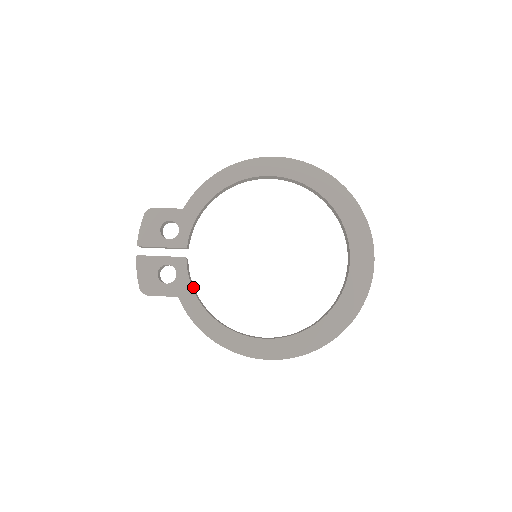
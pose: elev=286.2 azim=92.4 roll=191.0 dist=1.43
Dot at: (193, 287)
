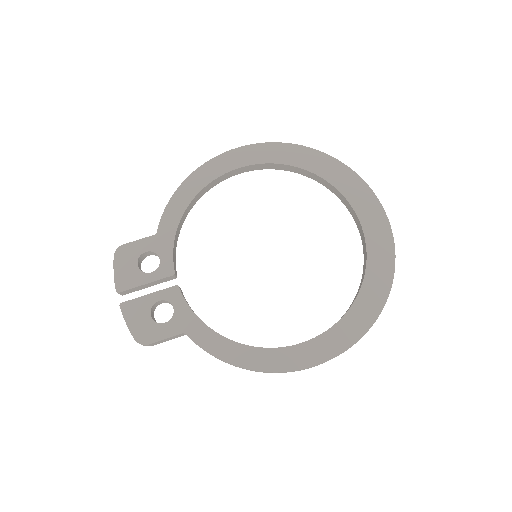
Dot at: occluded
